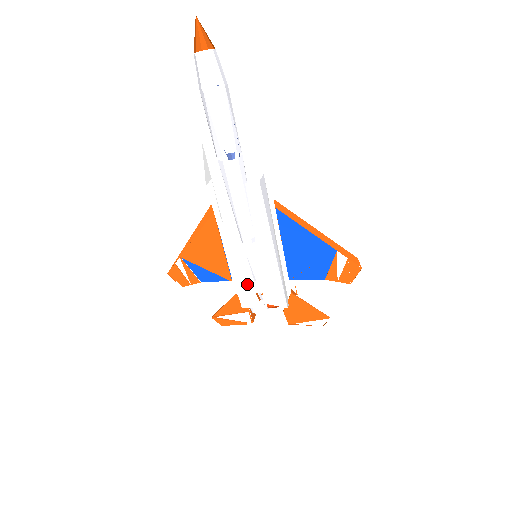
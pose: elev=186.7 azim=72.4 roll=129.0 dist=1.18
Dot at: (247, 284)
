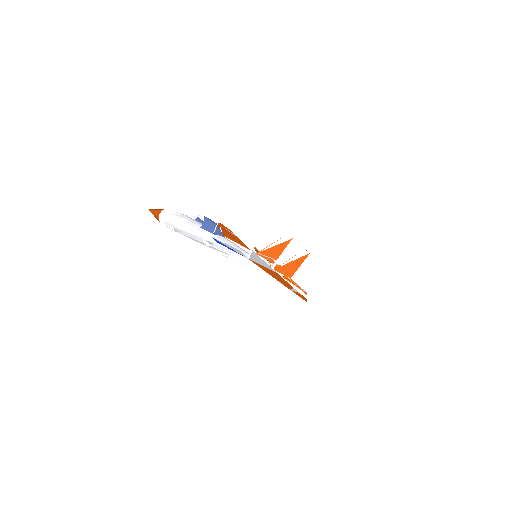
Dot at: occluded
